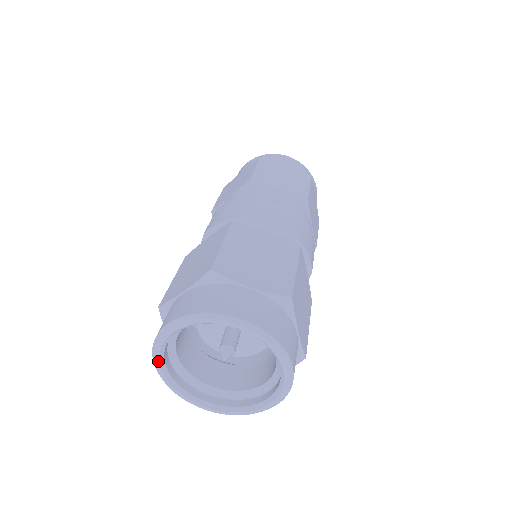
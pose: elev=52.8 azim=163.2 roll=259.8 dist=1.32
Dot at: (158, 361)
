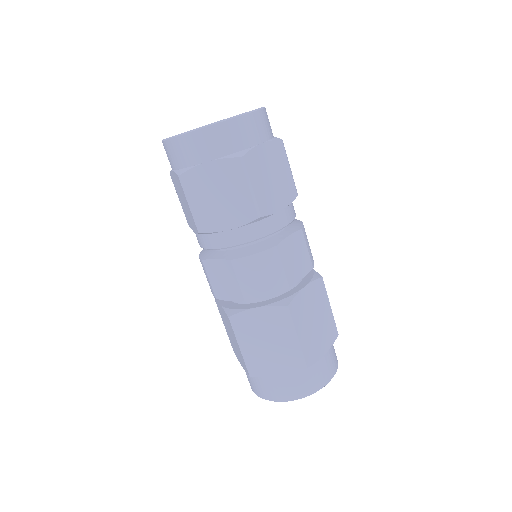
Dot at: occluded
